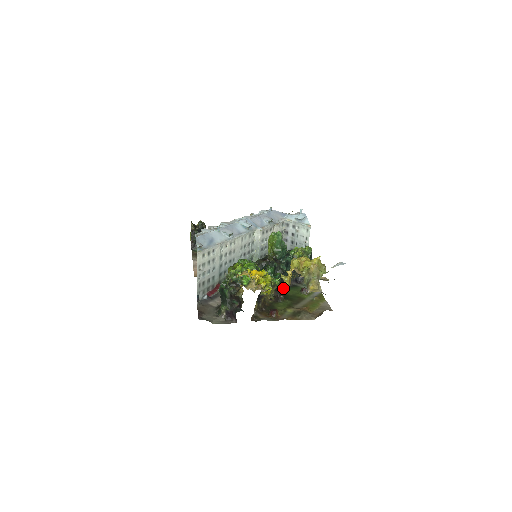
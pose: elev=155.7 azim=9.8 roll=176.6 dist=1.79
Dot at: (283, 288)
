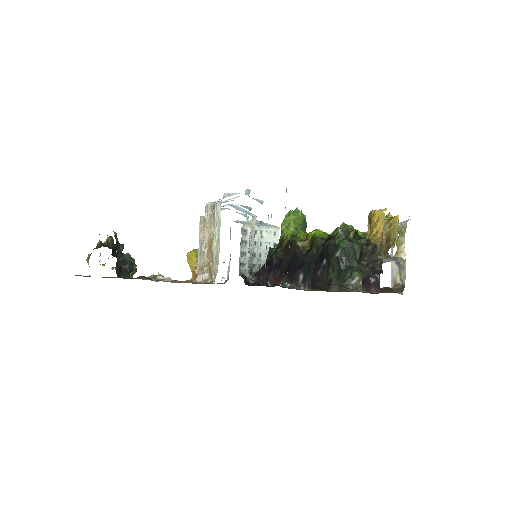
Dot at: occluded
